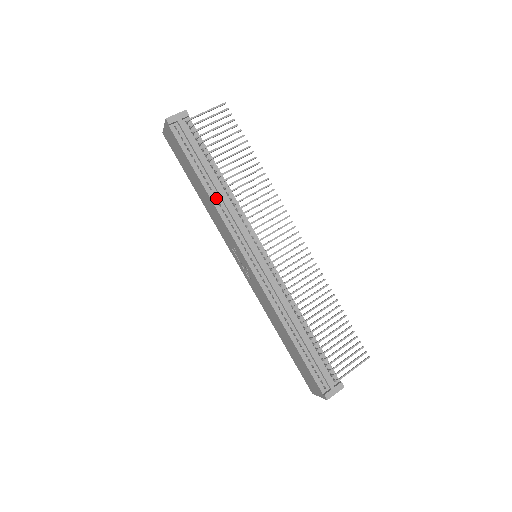
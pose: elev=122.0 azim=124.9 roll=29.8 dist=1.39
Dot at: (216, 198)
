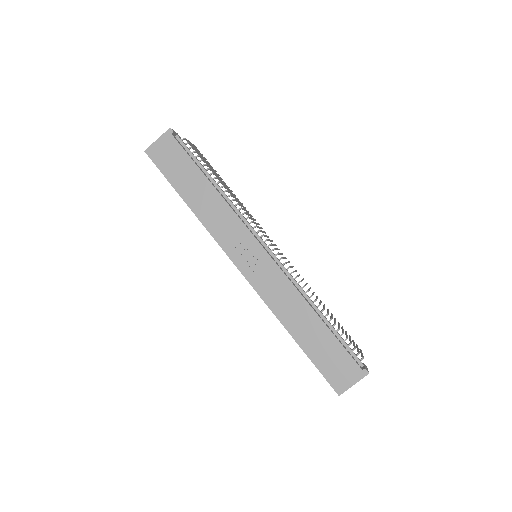
Dot at: (220, 197)
